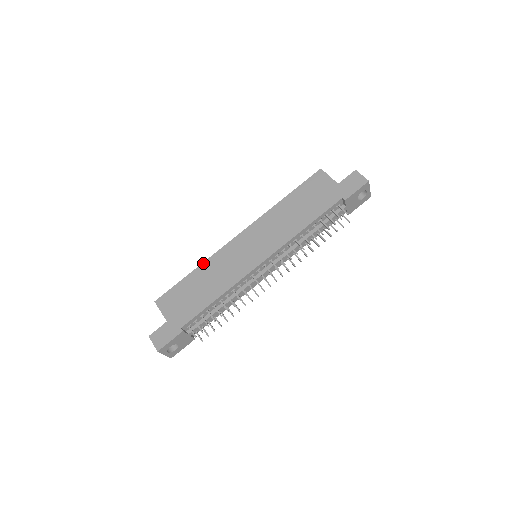
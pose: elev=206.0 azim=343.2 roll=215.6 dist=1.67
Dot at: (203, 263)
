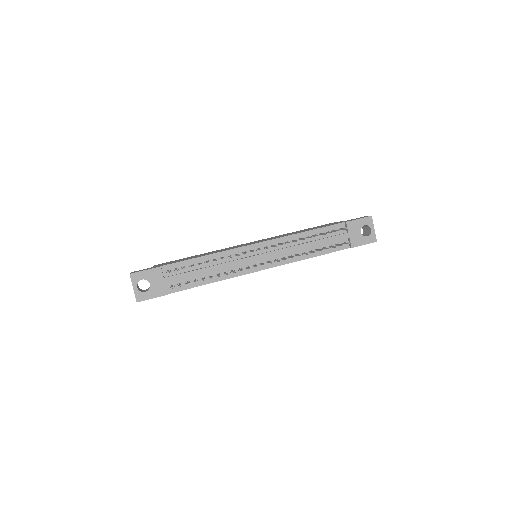
Dot at: occluded
